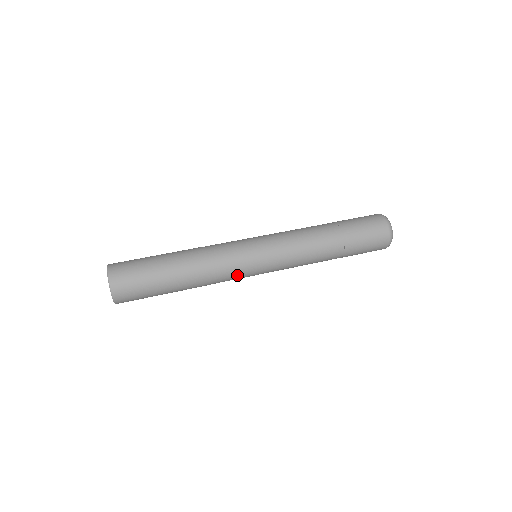
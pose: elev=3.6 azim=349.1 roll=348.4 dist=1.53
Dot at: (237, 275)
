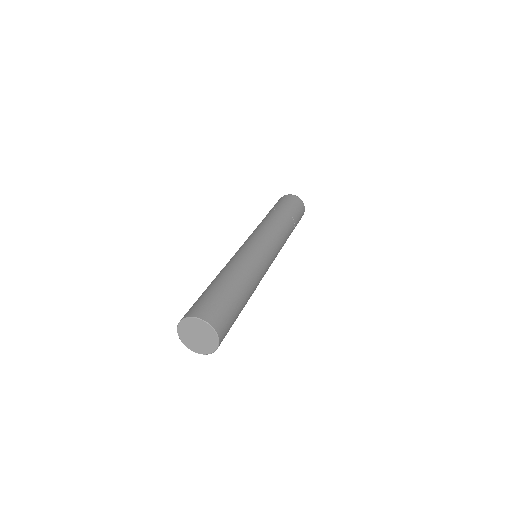
Dot at: occluded
